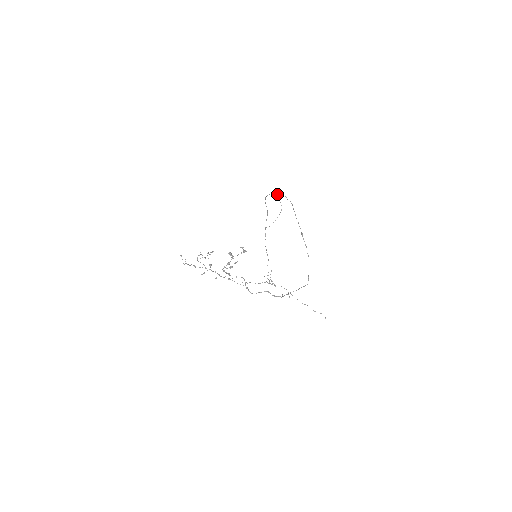
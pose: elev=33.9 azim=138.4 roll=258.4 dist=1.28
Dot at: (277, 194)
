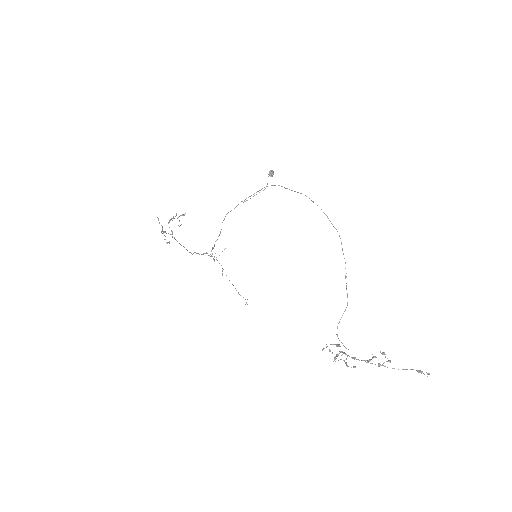
Dot at: (271, 171)
